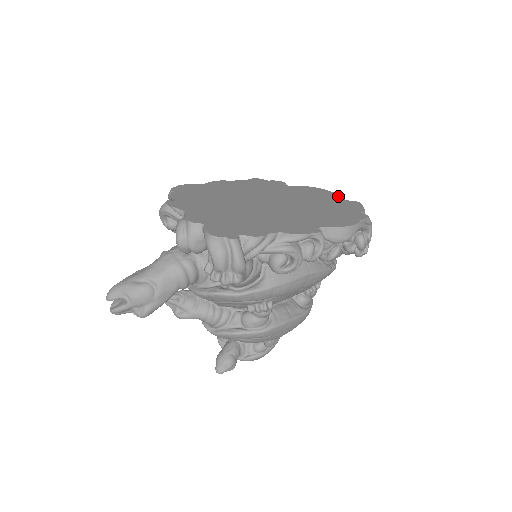
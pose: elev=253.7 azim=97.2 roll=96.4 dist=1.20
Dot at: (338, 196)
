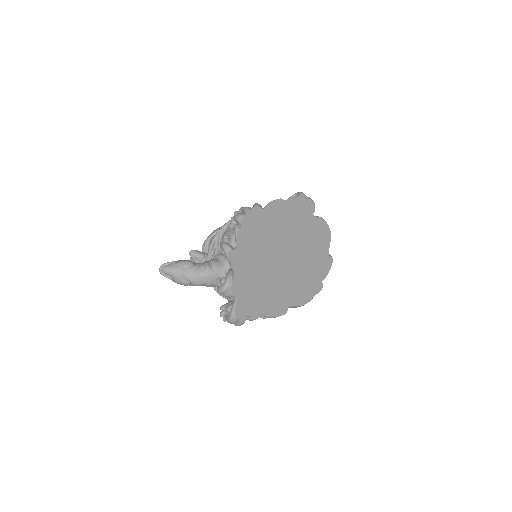
Dot at: (329, 247)
